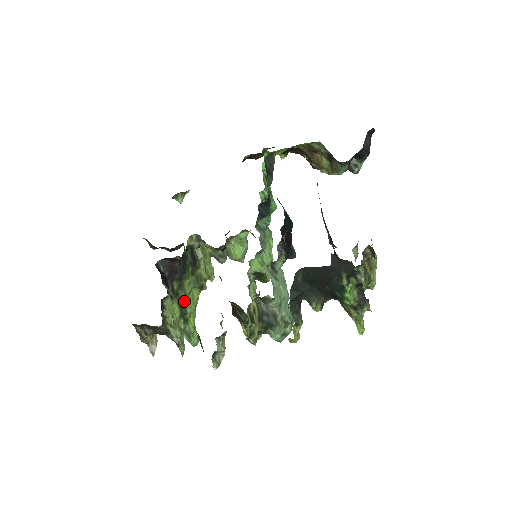
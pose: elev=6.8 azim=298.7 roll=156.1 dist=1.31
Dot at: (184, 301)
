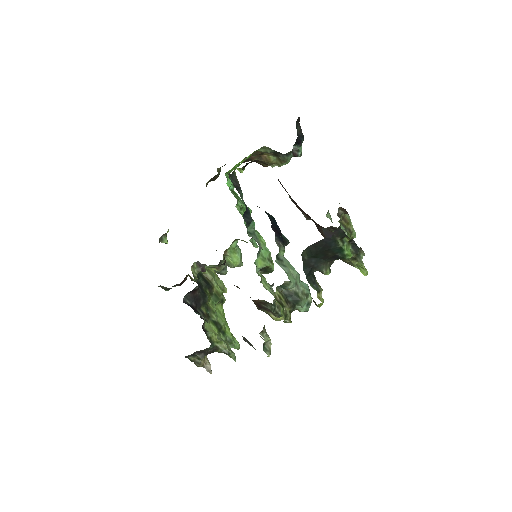
Dot at: (215, 319)
